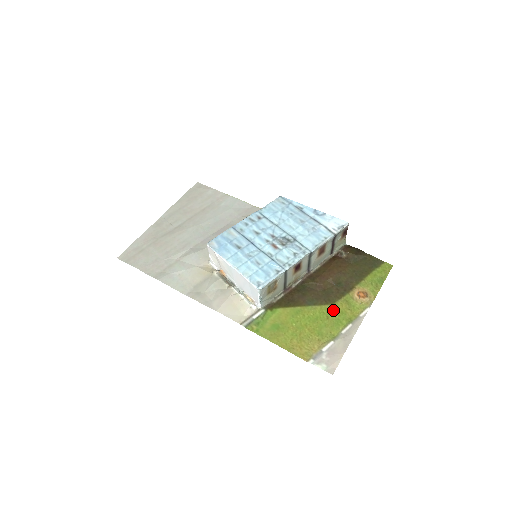
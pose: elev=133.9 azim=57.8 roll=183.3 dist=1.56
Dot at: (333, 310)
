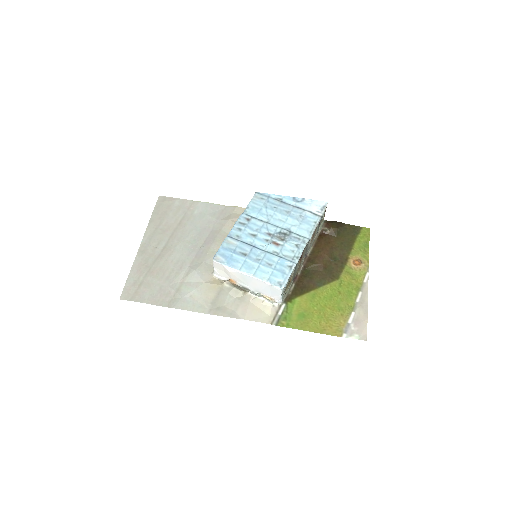
Dot at: (341, 284)
